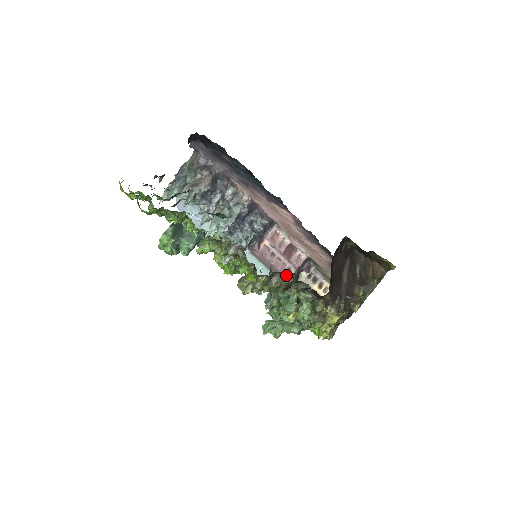
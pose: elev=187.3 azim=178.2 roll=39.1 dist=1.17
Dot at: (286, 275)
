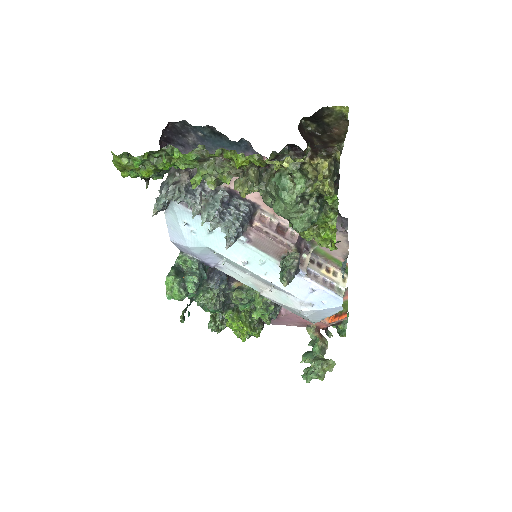
Dot at: (271, 165)
